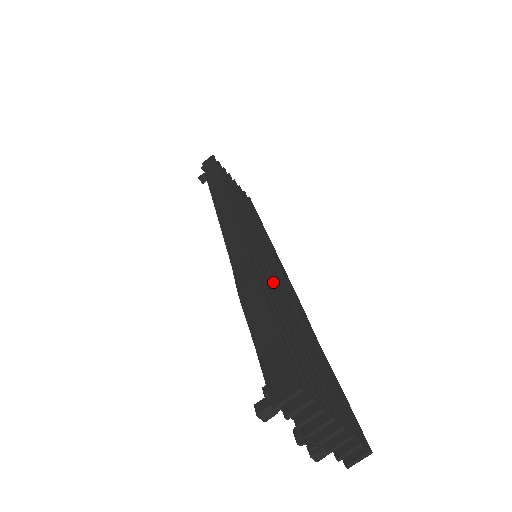
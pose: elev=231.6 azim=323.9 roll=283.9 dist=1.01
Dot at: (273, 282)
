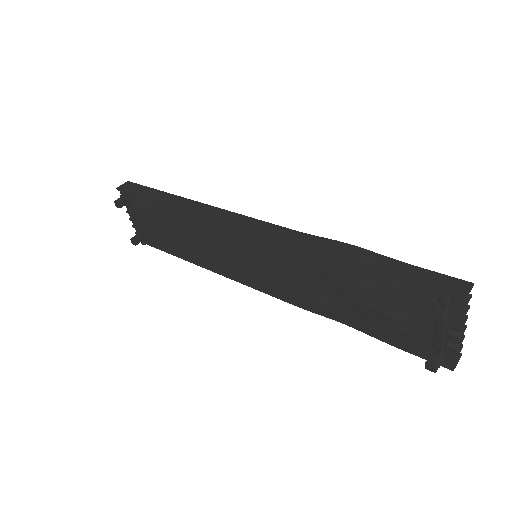
Dot at: occluded
